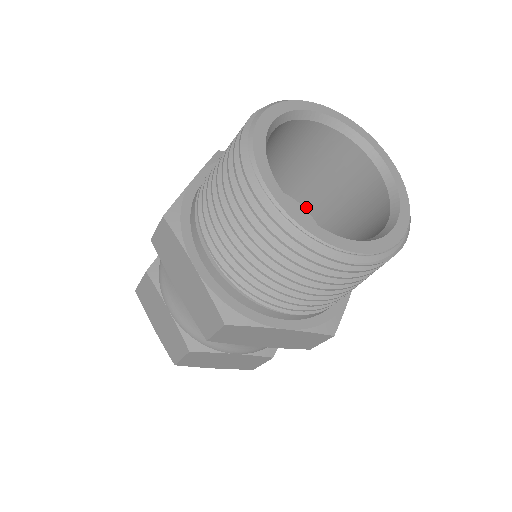
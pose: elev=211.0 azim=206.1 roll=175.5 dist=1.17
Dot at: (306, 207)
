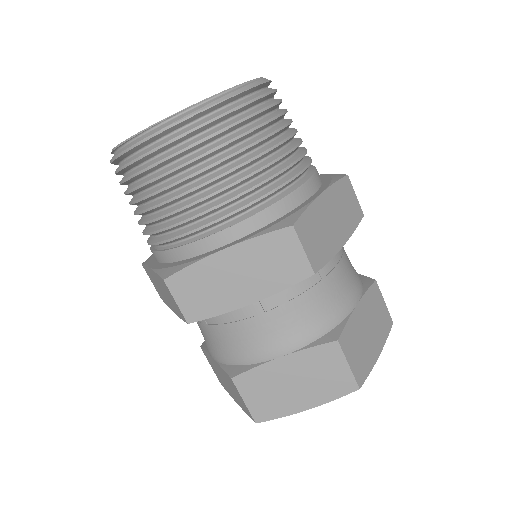
Dot at: occluded
